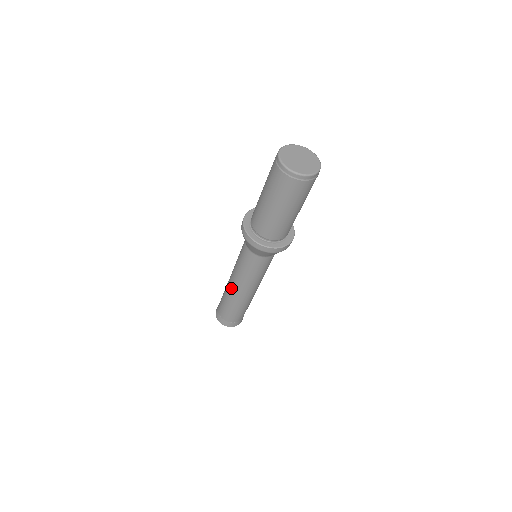
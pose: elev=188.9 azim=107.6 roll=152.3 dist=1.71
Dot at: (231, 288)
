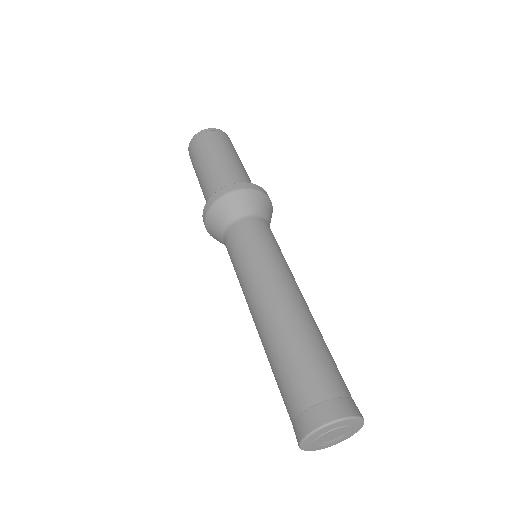
Dot at: (256, 328)
